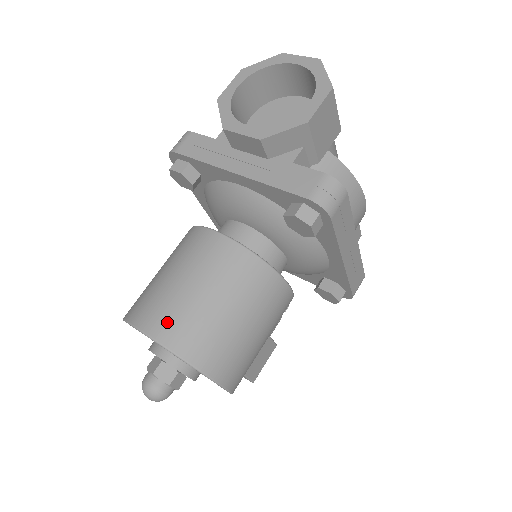
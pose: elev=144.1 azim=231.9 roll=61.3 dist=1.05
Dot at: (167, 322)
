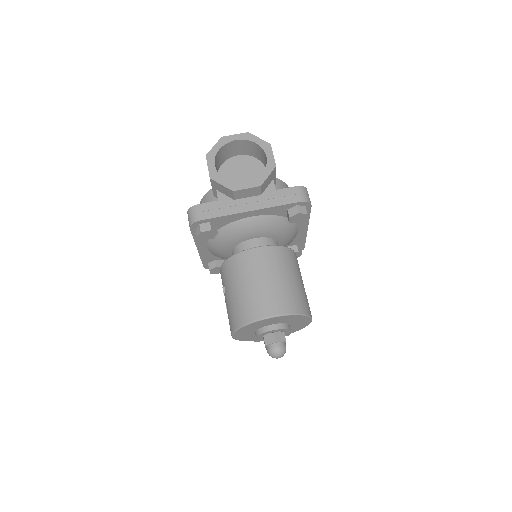
Dot at: (277, 303)
